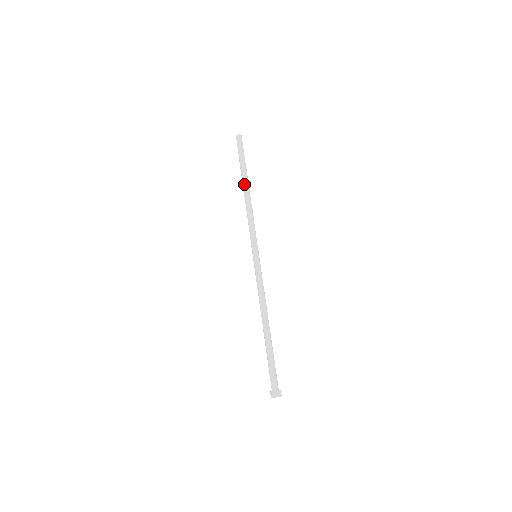
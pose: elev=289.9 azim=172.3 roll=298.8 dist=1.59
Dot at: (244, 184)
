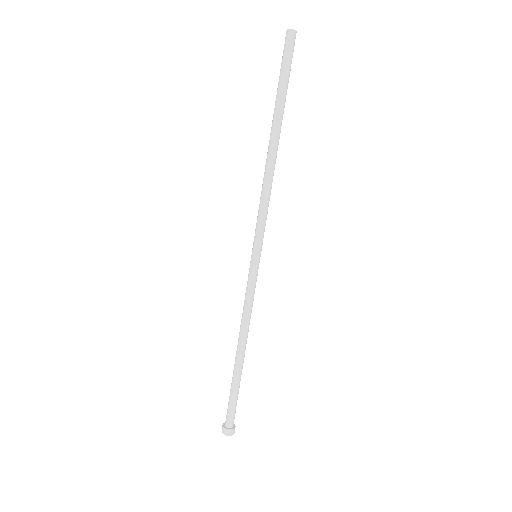
Dot at: (276, 134)
